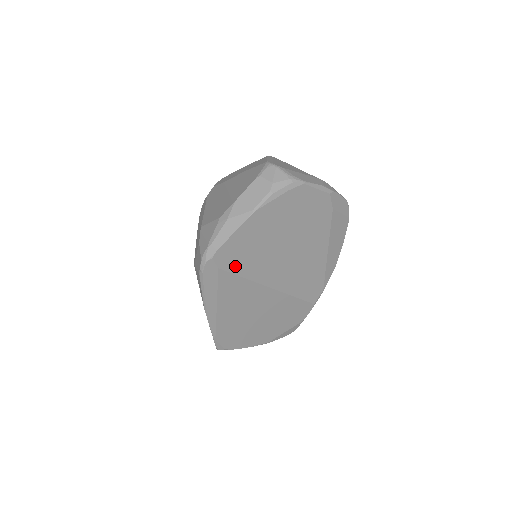
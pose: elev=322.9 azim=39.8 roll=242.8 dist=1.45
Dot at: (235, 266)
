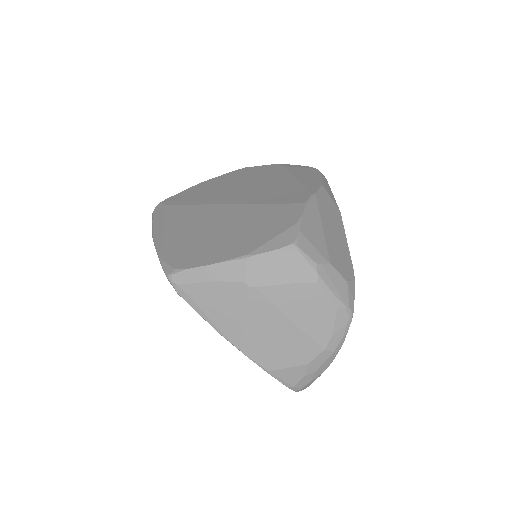
Dot at: (183, 202)
